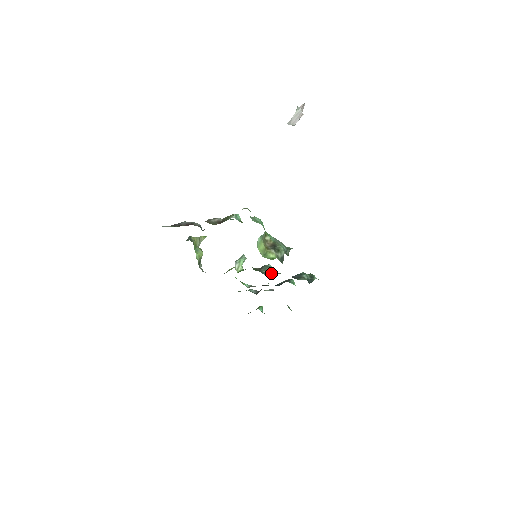
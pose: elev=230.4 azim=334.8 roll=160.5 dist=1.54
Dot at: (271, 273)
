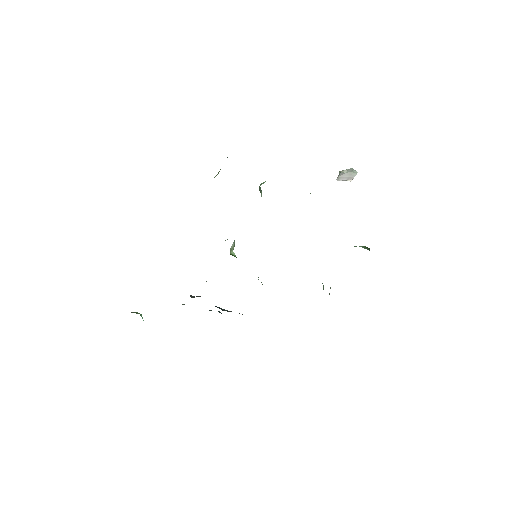
Dot at: occluded
